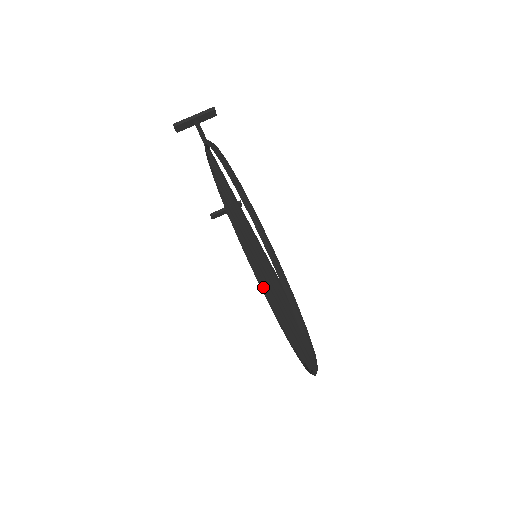
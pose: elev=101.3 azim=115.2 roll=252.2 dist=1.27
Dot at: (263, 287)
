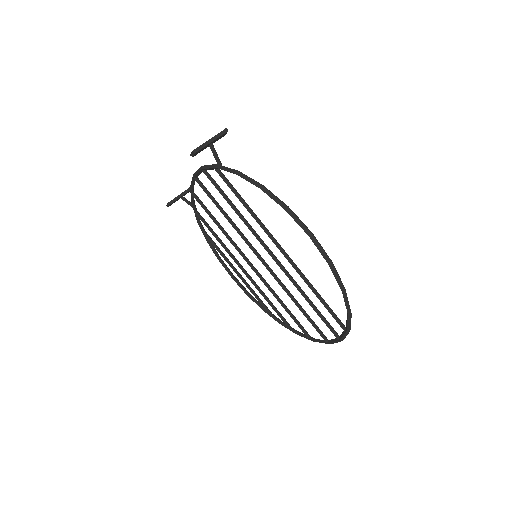
Dot at: (232, 267)
